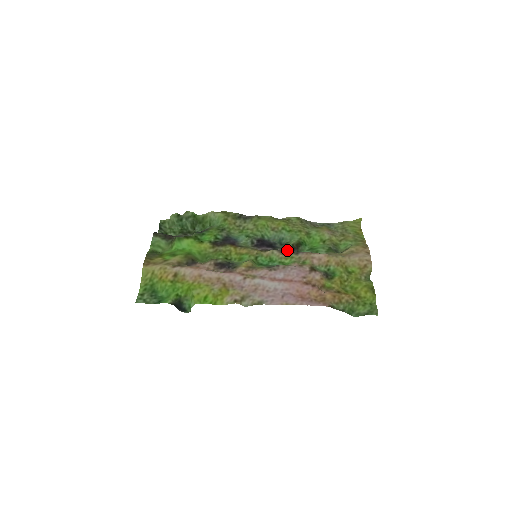
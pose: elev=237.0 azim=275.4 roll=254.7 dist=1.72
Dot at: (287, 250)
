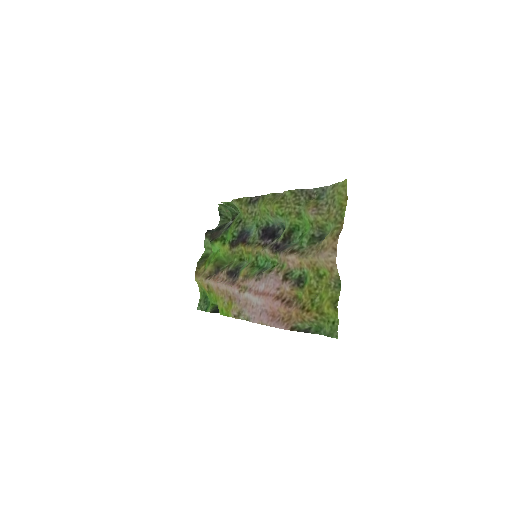
Dot at: (278, 244)
